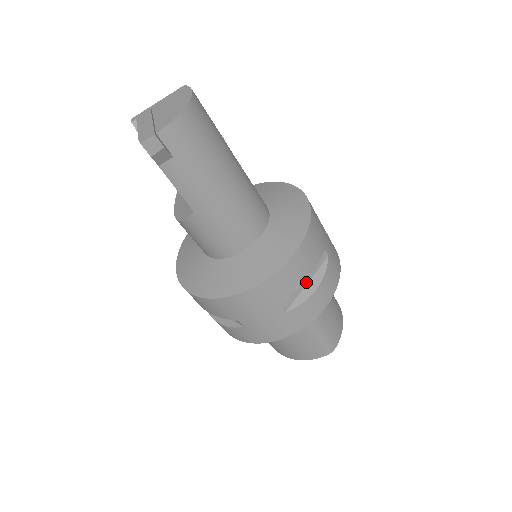
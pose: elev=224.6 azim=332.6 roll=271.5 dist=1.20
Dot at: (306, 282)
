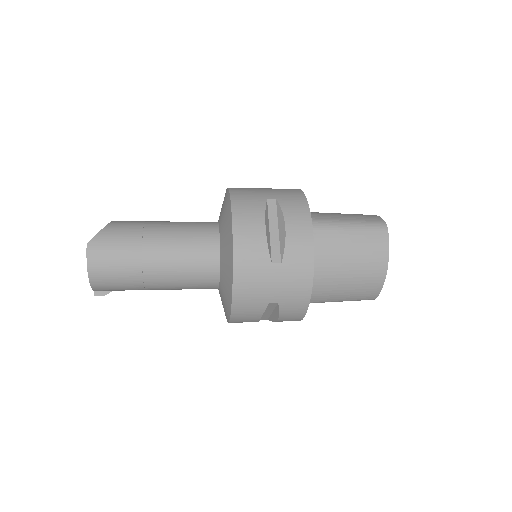
Dot at: (270, 312)
